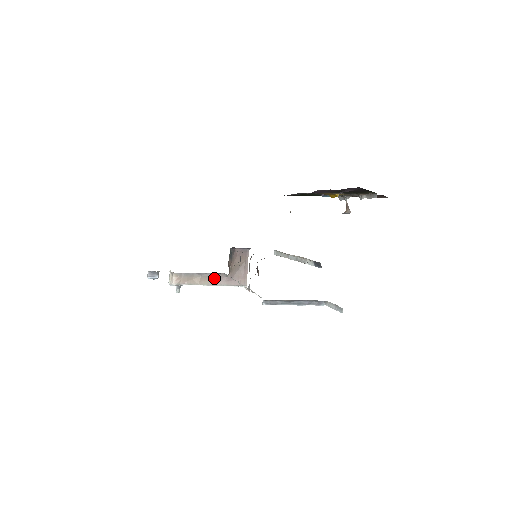
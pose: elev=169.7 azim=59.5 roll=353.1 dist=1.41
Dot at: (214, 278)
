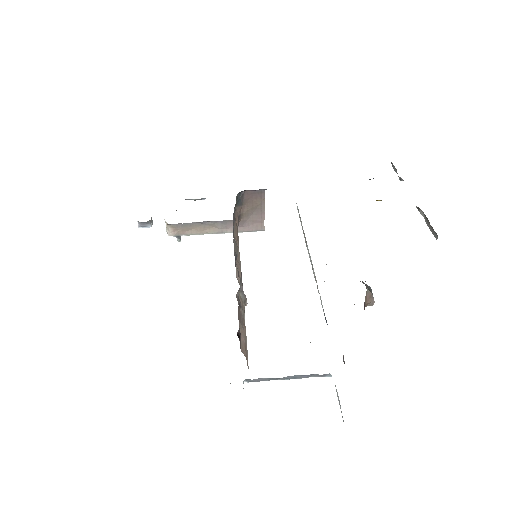
Dot at: (221, 225)
